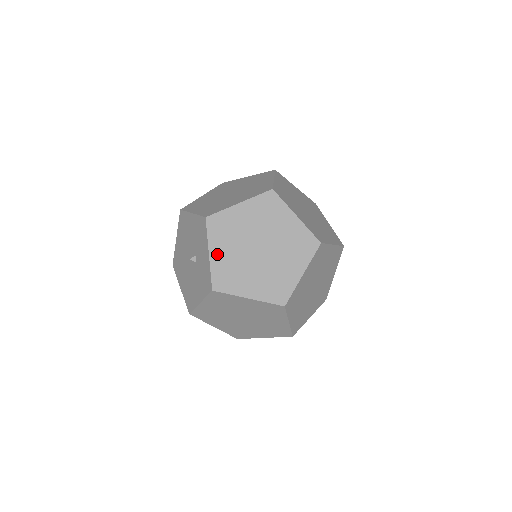
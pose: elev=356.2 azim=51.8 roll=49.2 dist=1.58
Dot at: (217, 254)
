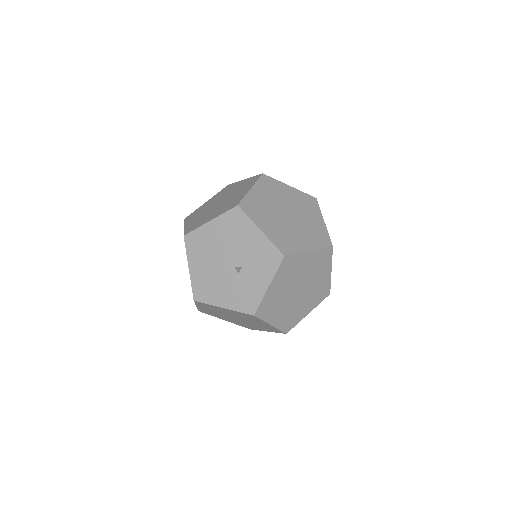
Dot at: (274, 288)
